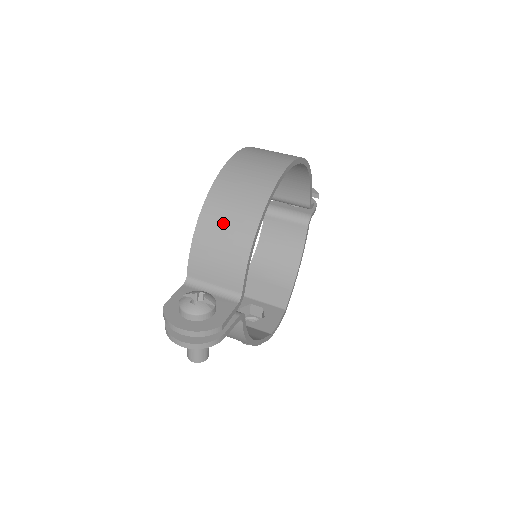
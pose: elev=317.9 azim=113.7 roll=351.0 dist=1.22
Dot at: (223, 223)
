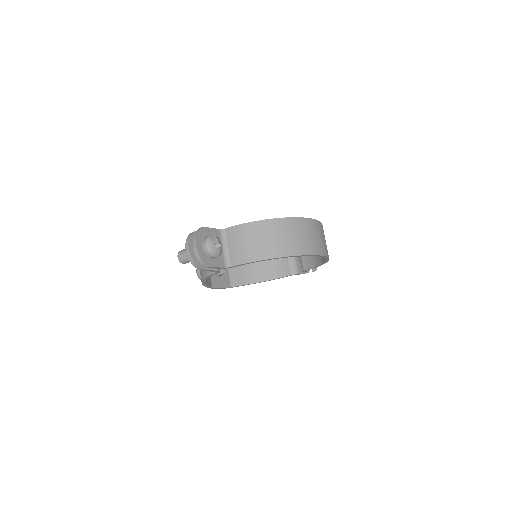
Dot at: (266, 237)
